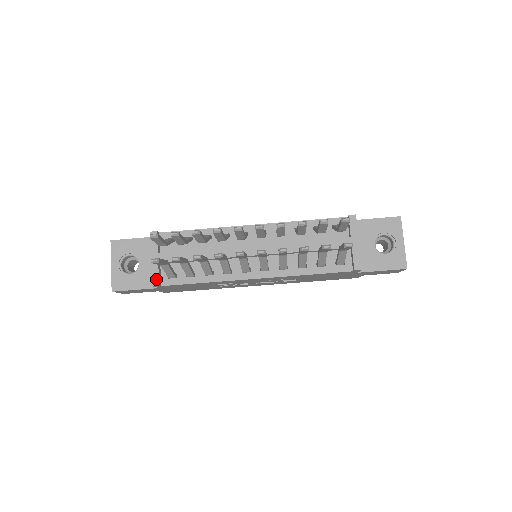
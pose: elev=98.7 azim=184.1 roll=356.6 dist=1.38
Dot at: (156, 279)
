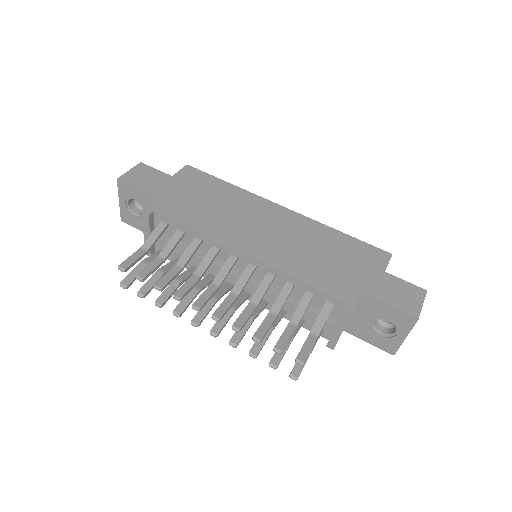
Dot at: occluded
